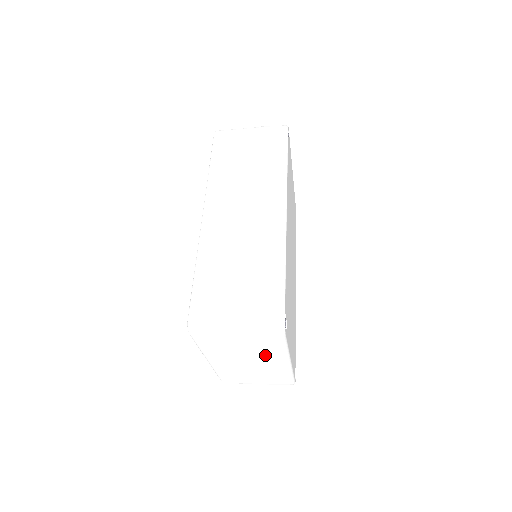
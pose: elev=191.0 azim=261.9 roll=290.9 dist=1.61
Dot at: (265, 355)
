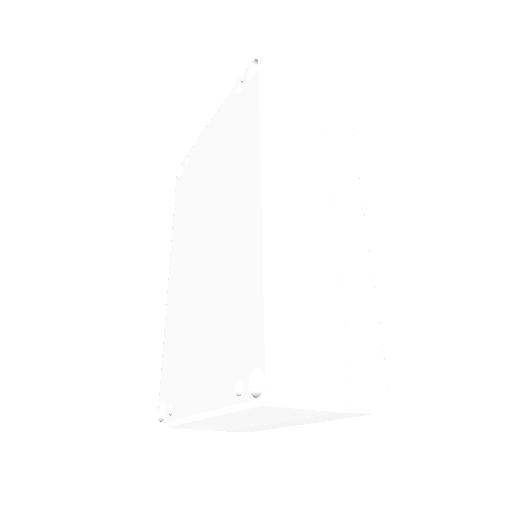
Dot at: (301, 420)
